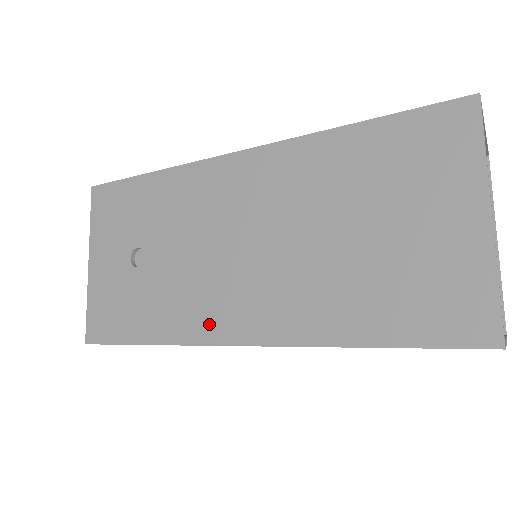
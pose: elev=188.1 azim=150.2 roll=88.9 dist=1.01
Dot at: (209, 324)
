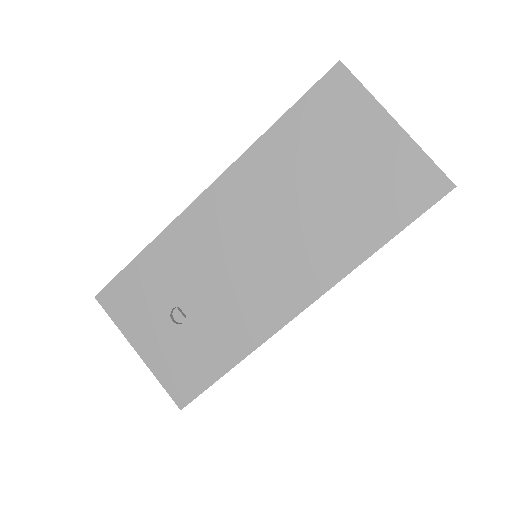
Dot at: (271, 315)
